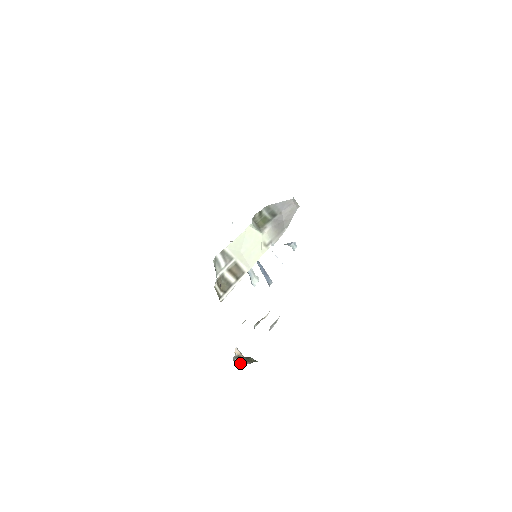
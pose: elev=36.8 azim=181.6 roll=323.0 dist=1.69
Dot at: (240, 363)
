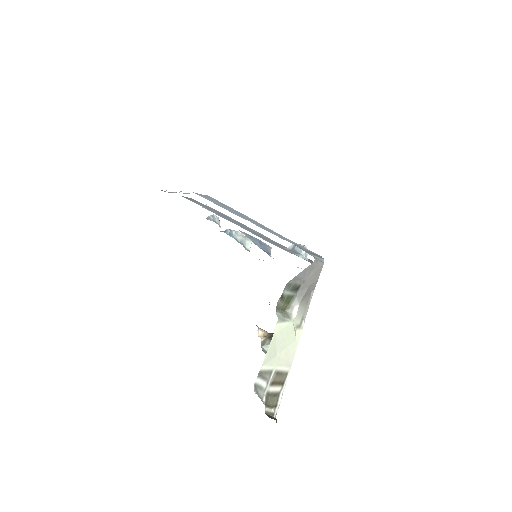
Dot at: occluded
